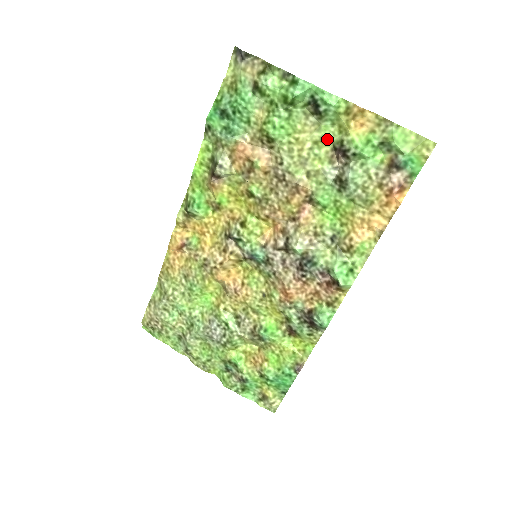
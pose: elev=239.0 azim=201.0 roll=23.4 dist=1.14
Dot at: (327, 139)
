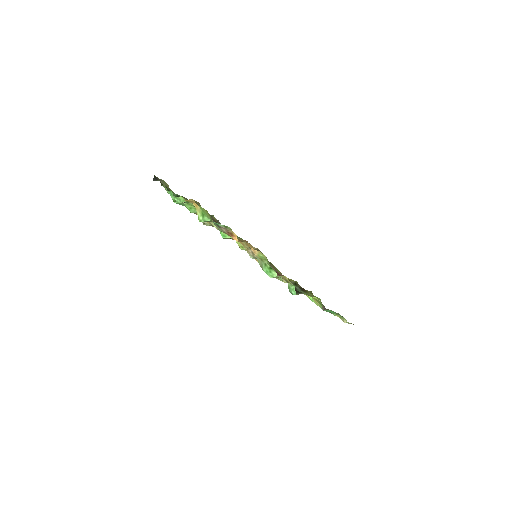
Dot at: occluded
